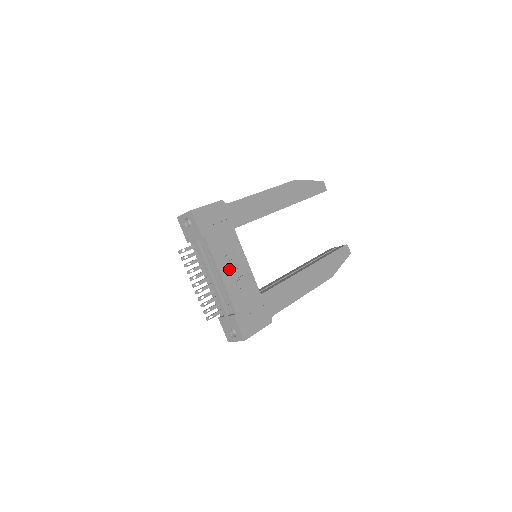
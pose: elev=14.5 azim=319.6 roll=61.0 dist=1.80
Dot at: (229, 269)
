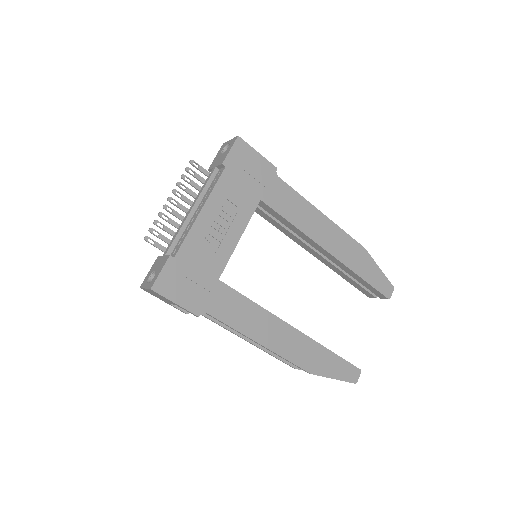
Dot at: (215, 219)
